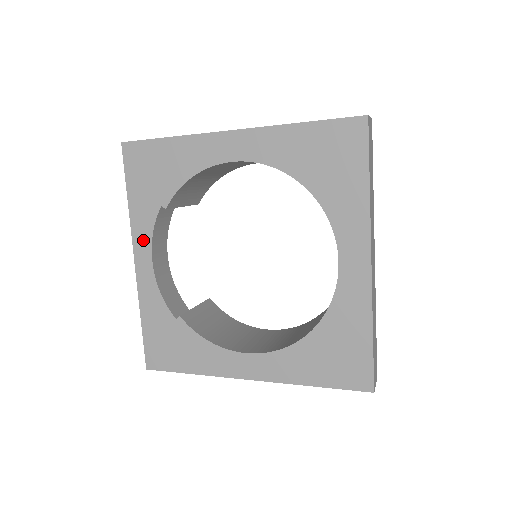
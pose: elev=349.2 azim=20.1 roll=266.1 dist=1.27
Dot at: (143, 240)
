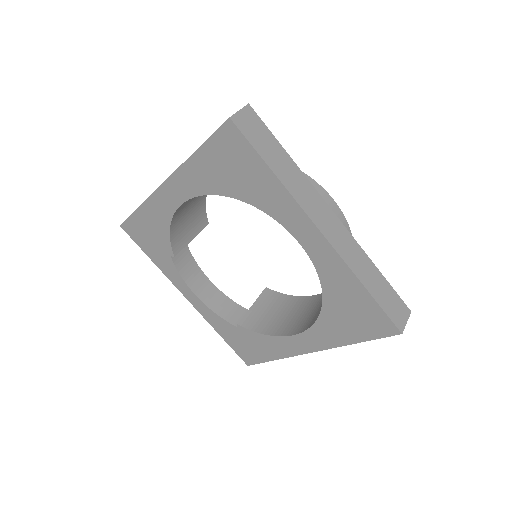
Dot at: (180, 283)
